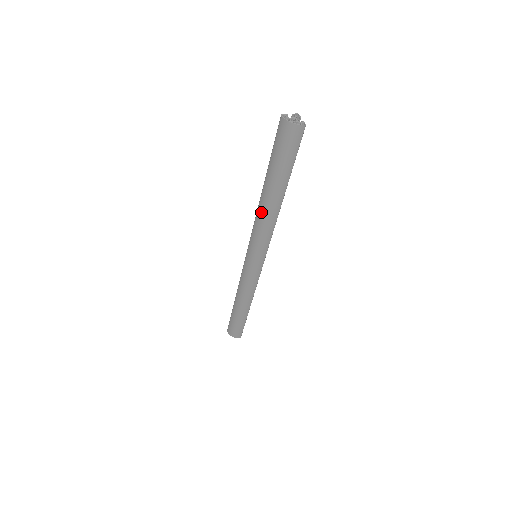
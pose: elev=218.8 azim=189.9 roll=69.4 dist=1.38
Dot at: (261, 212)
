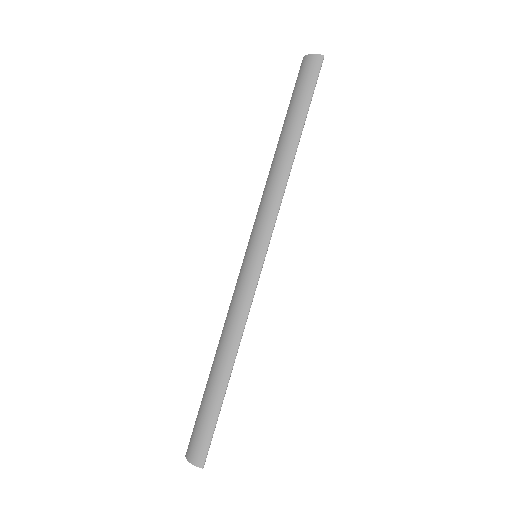
Dot at: (271, 173)
